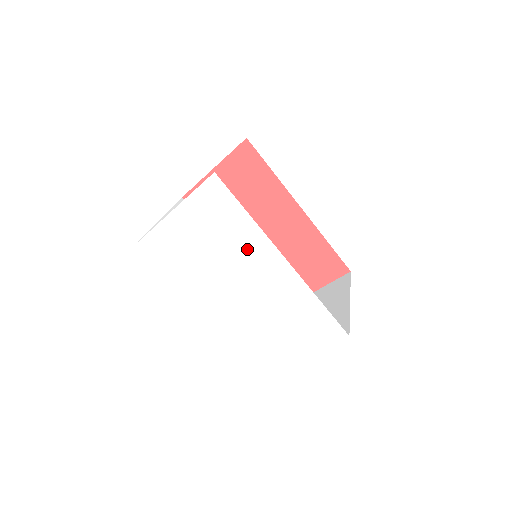
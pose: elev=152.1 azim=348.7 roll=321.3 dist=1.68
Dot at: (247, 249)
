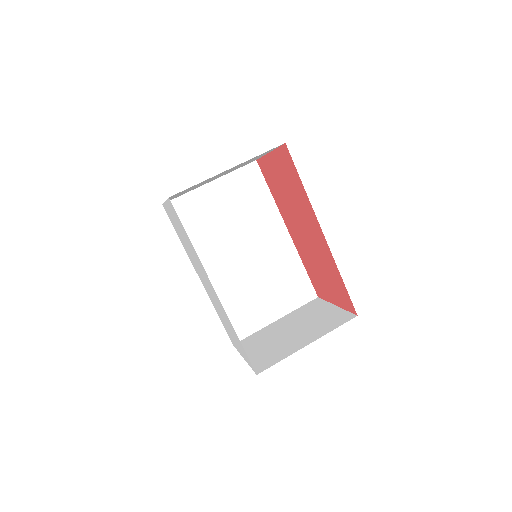
Dot at: occluded
